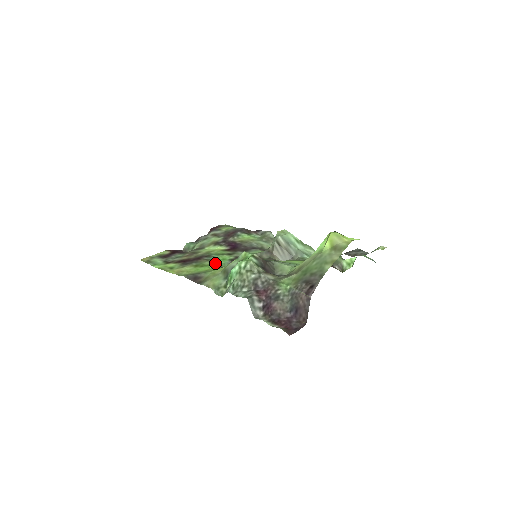
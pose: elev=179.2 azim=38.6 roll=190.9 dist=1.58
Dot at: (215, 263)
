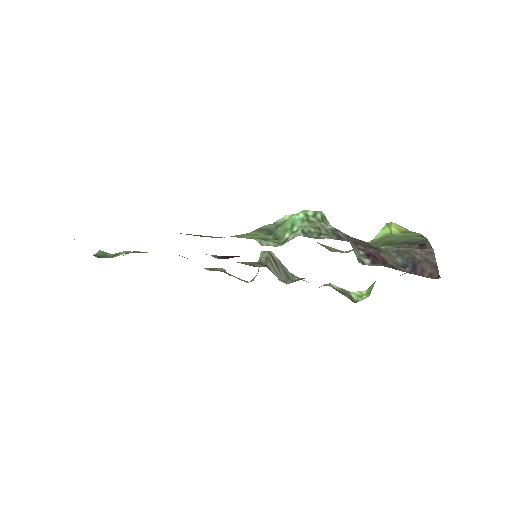
Dot at: occluded
